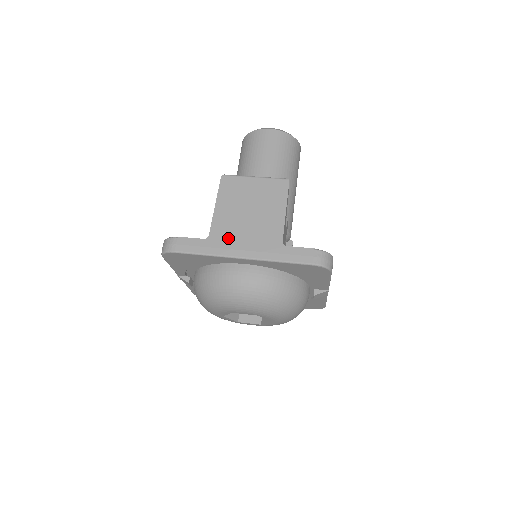
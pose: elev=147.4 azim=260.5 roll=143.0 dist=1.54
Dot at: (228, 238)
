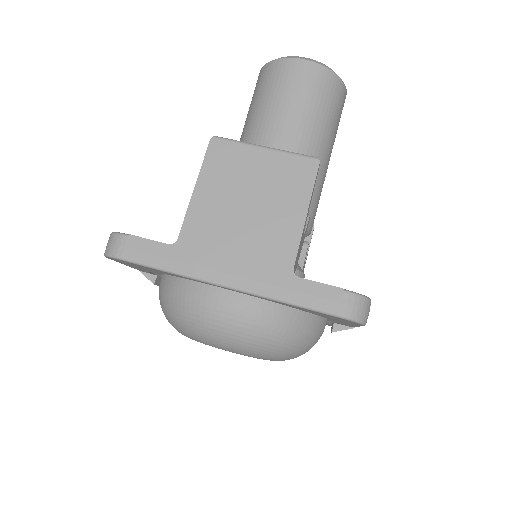
Dot at: (207, 249)
